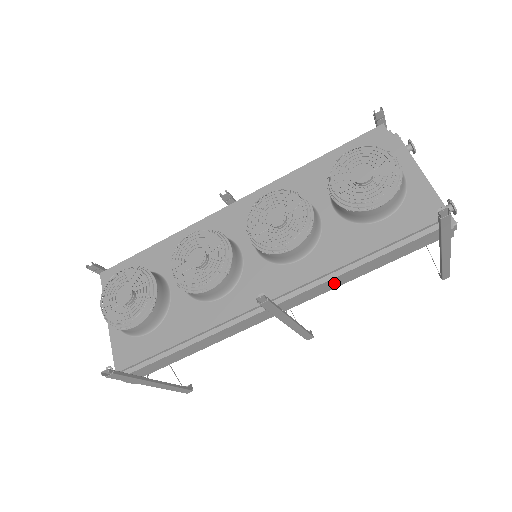
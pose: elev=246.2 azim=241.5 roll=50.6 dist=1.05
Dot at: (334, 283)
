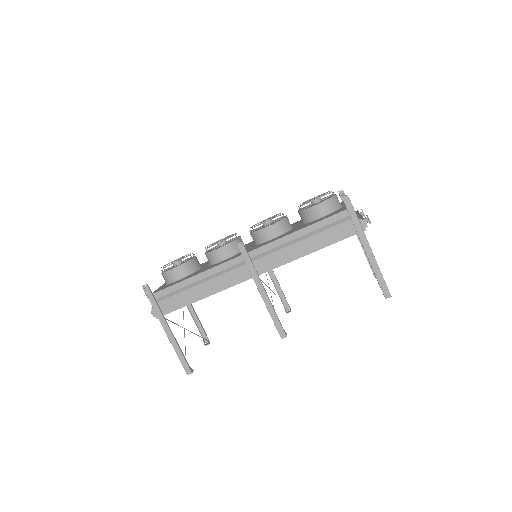
Dot at: (289, 254)
